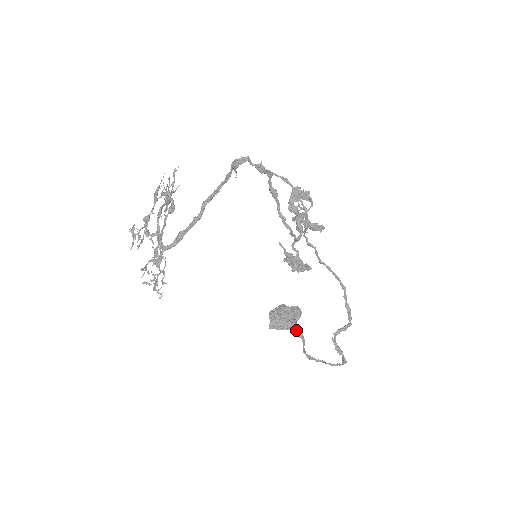
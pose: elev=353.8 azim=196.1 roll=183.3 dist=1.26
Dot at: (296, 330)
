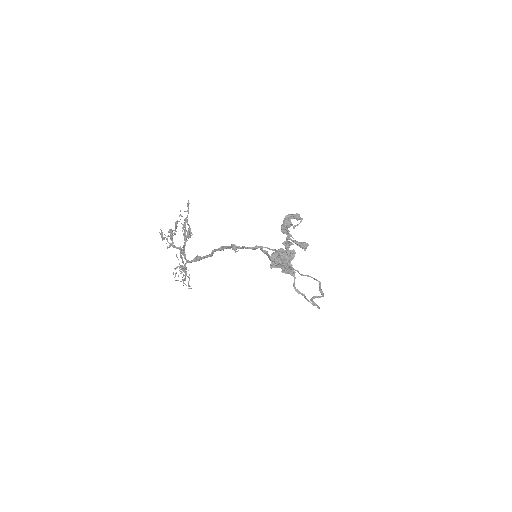
Dot at: occluded
